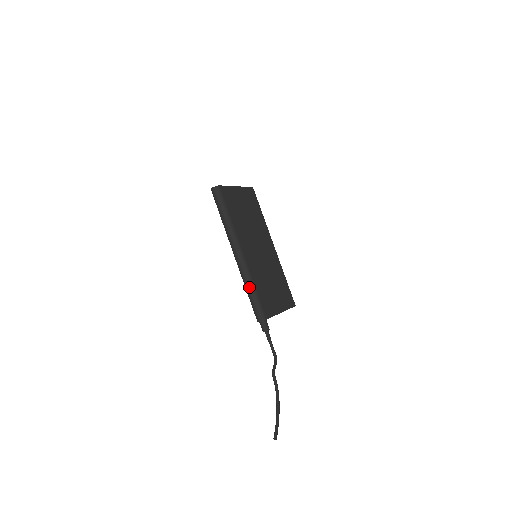
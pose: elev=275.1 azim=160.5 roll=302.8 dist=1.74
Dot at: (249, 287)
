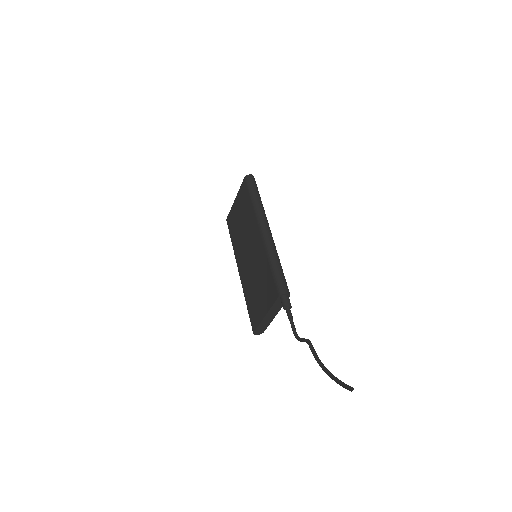
Dot at: (278, 259)
